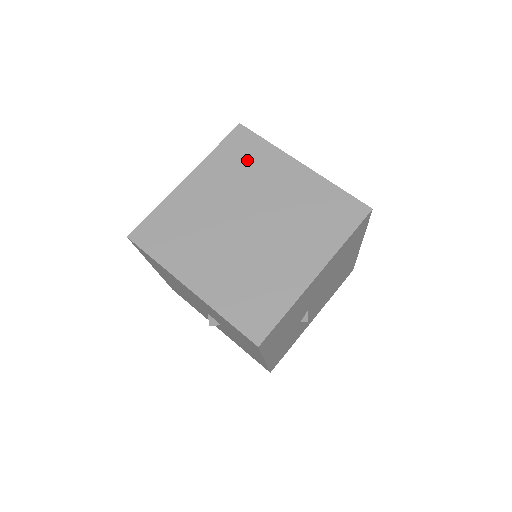
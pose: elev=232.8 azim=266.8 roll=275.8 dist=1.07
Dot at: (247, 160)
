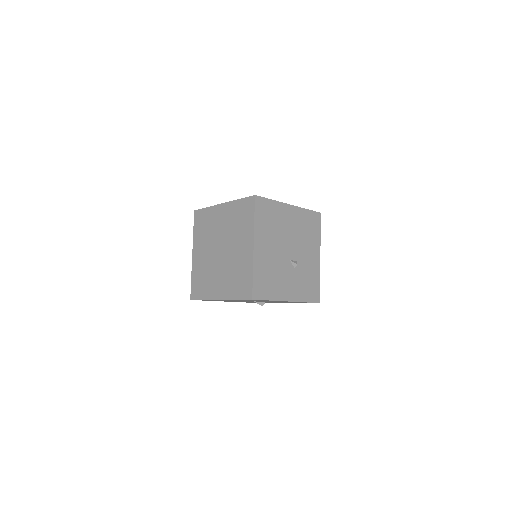
Dot at: (205, 224)
